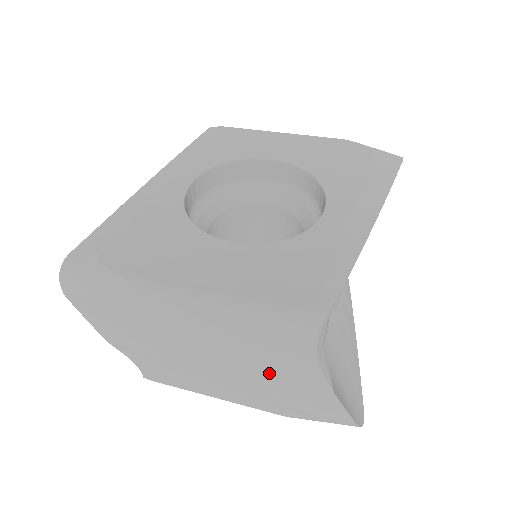
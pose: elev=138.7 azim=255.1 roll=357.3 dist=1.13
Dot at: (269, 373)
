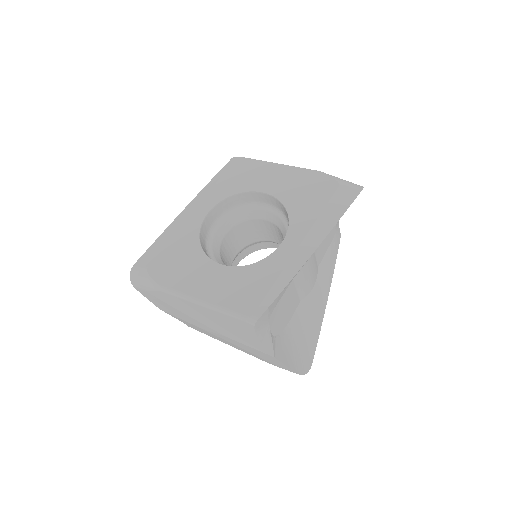
Dot at: (240, 341)
